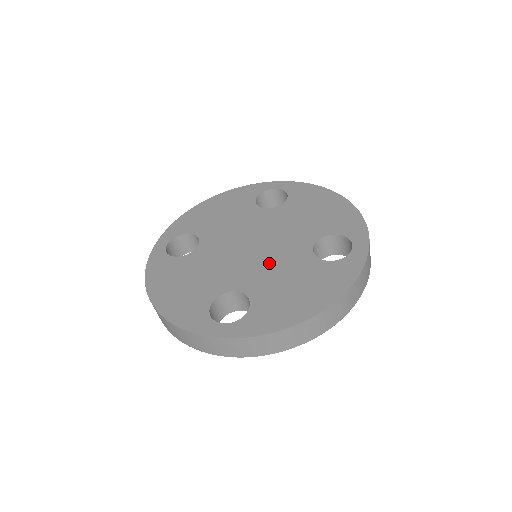
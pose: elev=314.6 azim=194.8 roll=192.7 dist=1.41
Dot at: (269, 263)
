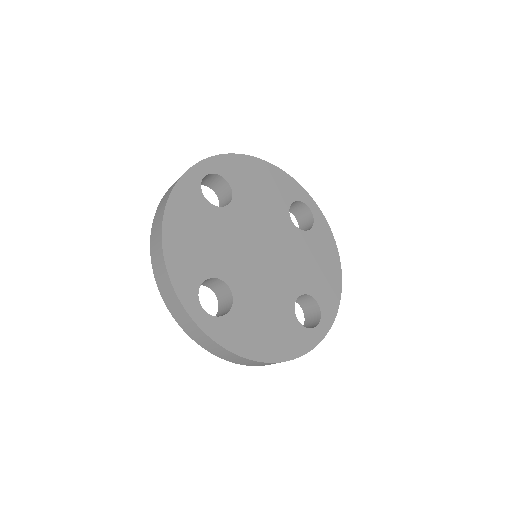
Dot at: (264, 282)
